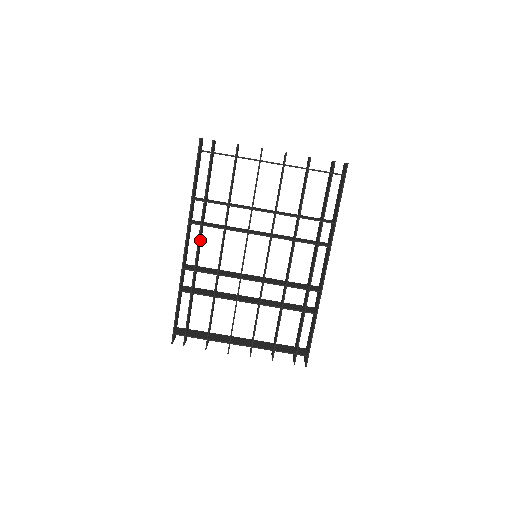
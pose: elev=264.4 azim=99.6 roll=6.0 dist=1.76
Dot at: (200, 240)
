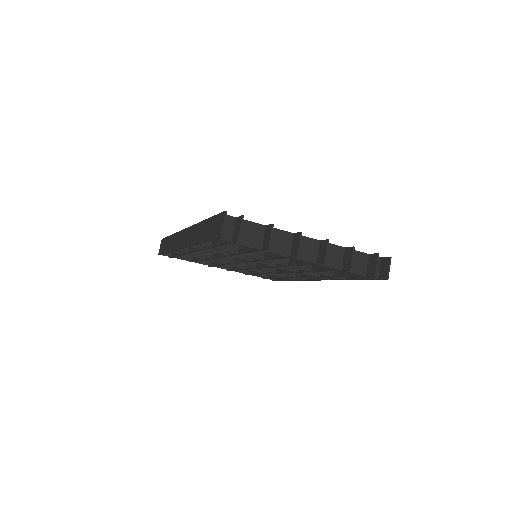
Dot at: occluded
